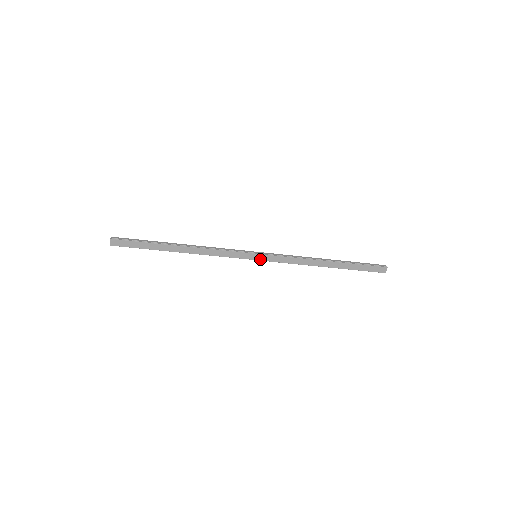
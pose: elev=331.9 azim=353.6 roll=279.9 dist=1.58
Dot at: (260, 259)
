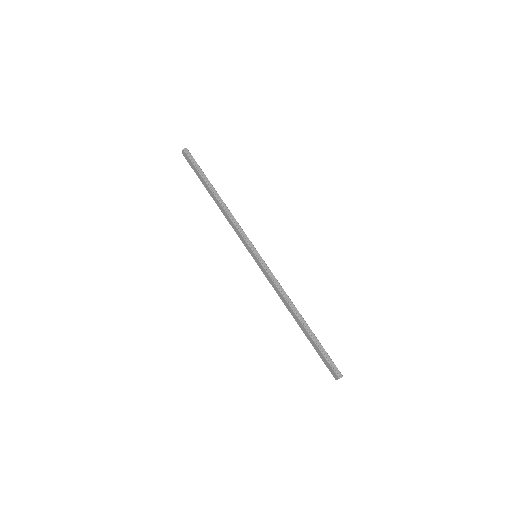
Dot at: (256, 261)
